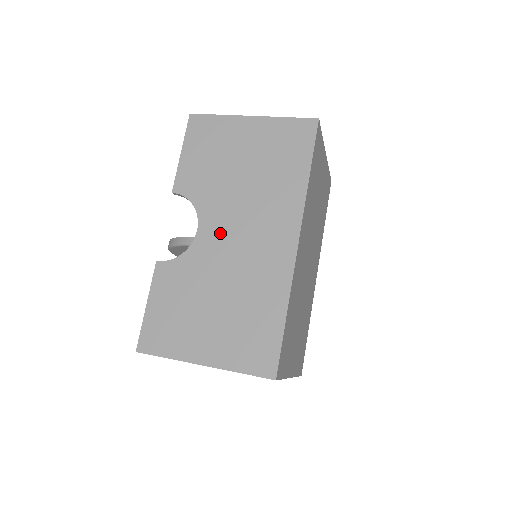
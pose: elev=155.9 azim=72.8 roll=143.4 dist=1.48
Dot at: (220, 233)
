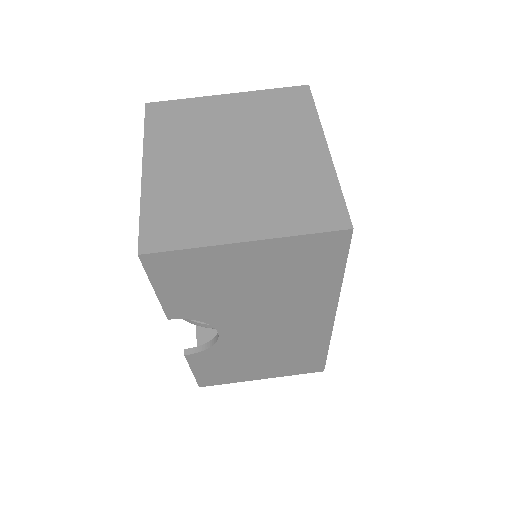
Dot at: (246, 331)
